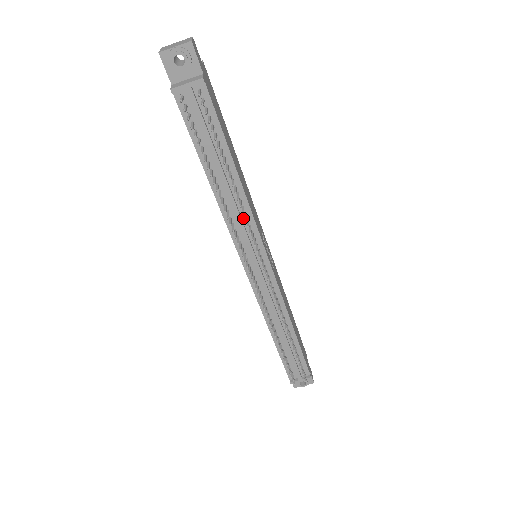
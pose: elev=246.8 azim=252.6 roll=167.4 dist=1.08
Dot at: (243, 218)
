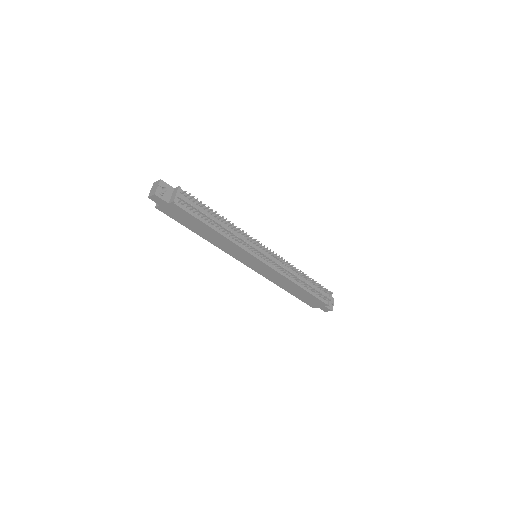
Dot at: (239, 236)
